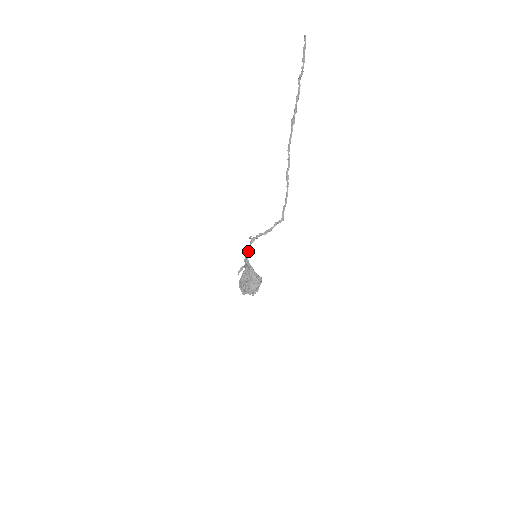
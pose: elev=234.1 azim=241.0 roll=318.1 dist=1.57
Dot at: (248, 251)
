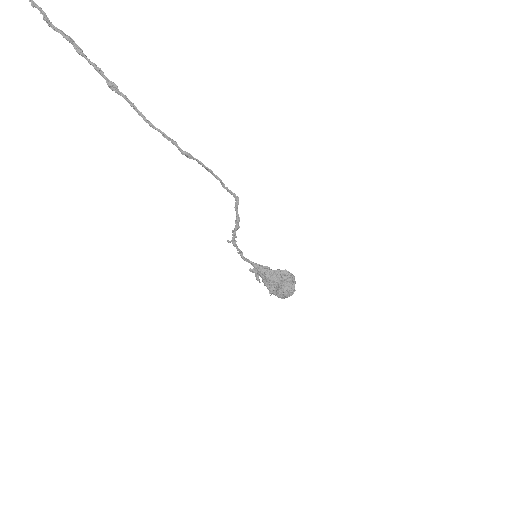
Dot at: (242, 254)
